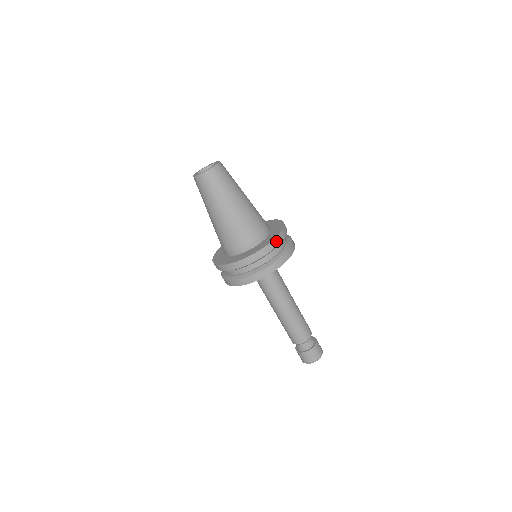
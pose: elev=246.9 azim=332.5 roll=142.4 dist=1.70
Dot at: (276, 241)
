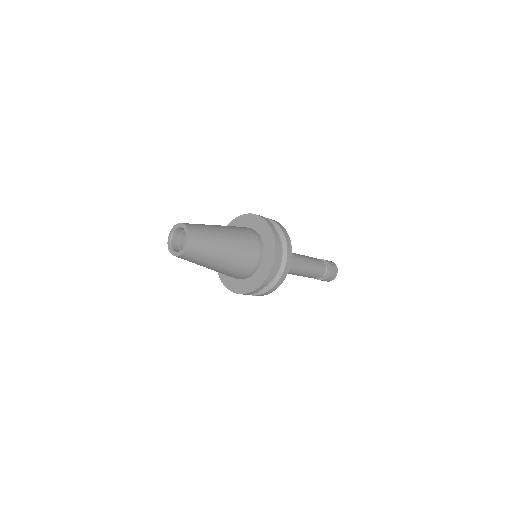
Dot at: (276, 239)
